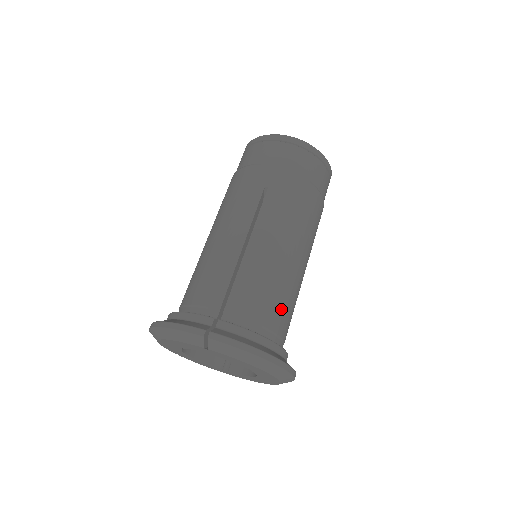
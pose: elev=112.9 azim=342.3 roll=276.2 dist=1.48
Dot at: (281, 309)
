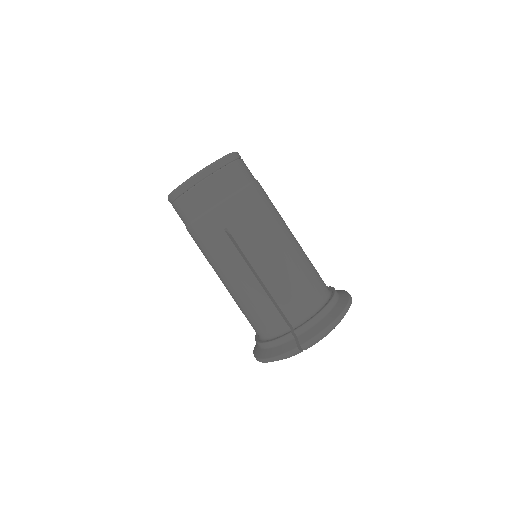
Dot at: (311, 281)
